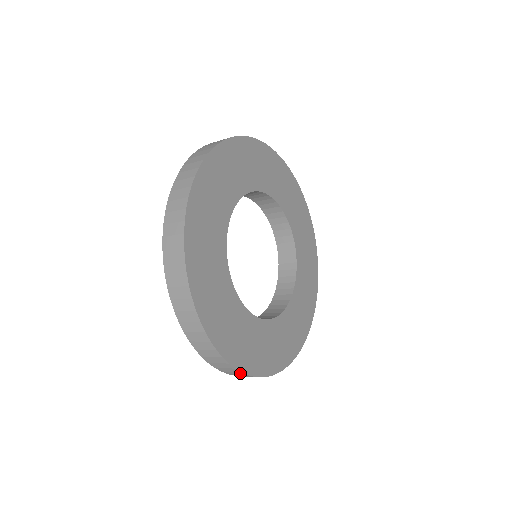
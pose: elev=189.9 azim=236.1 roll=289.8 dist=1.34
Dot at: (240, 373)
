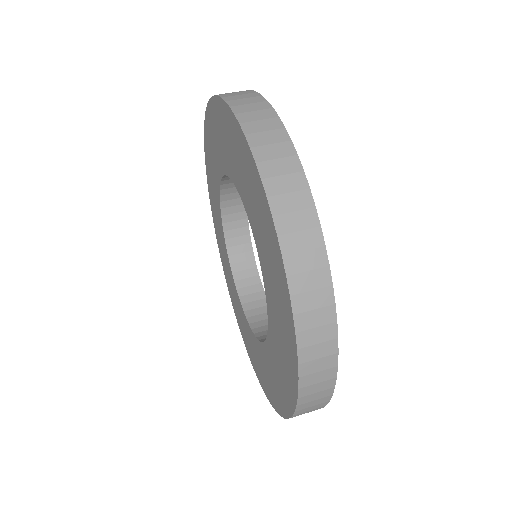
Dot at: occluded
